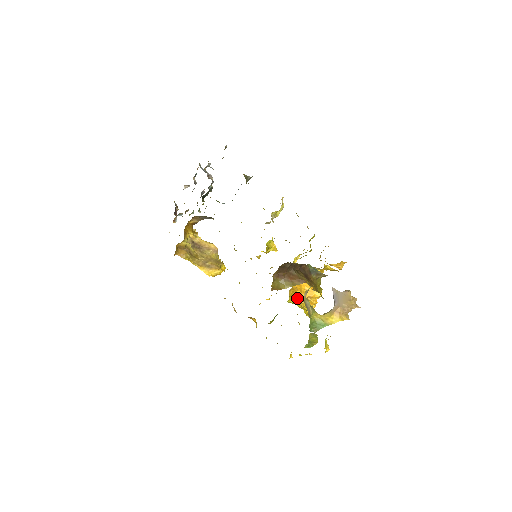
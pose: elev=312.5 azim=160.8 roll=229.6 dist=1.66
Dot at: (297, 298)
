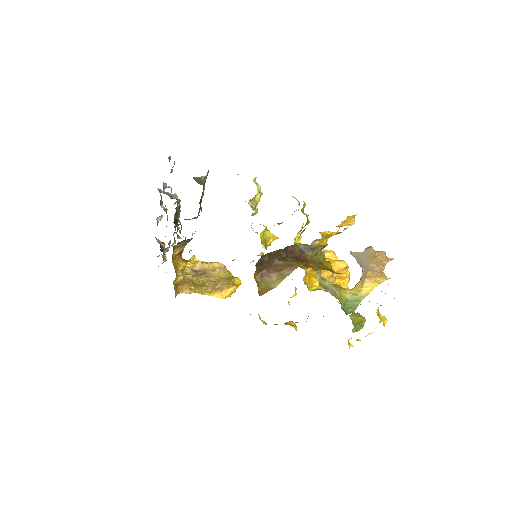
Dot at: occluded
